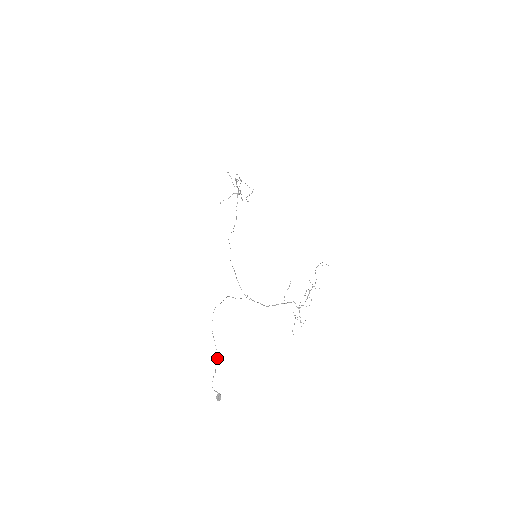
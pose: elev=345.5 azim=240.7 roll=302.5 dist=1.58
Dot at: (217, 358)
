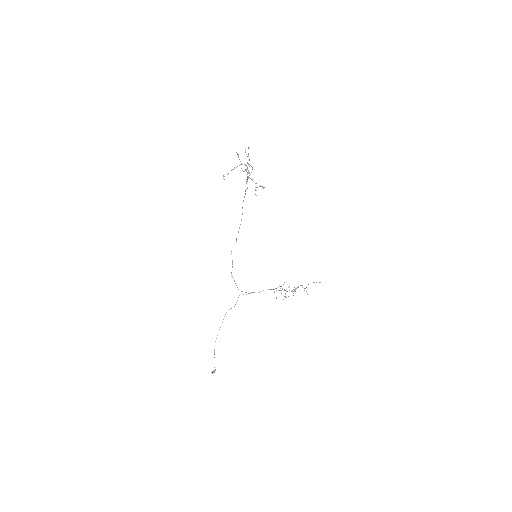
Dot at: (215, 370)
